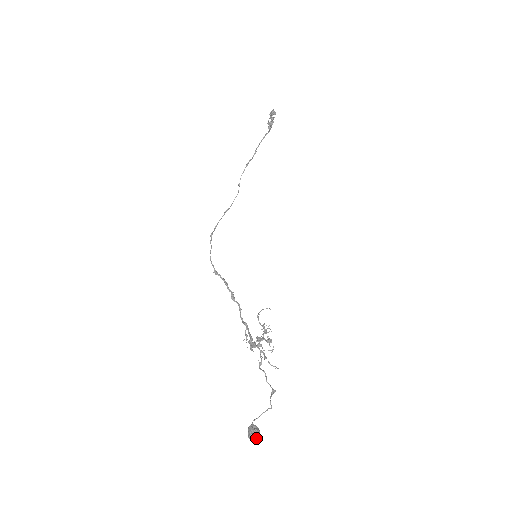
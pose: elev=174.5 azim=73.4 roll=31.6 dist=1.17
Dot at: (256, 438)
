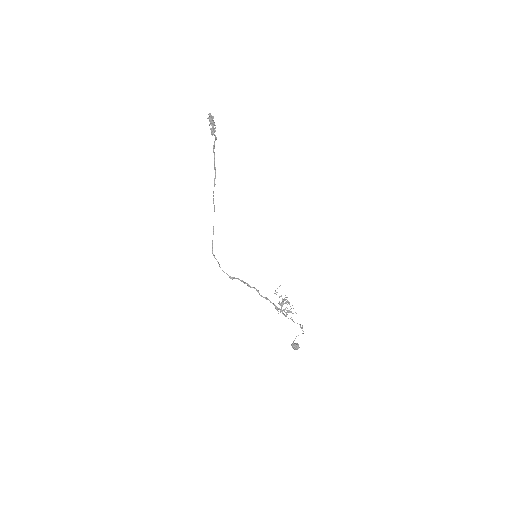
Dot at: occluded
